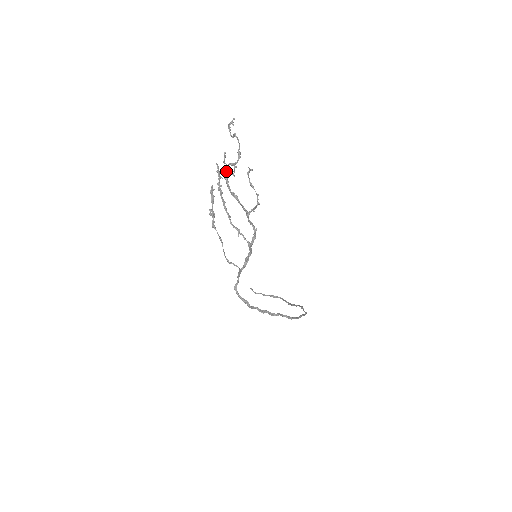
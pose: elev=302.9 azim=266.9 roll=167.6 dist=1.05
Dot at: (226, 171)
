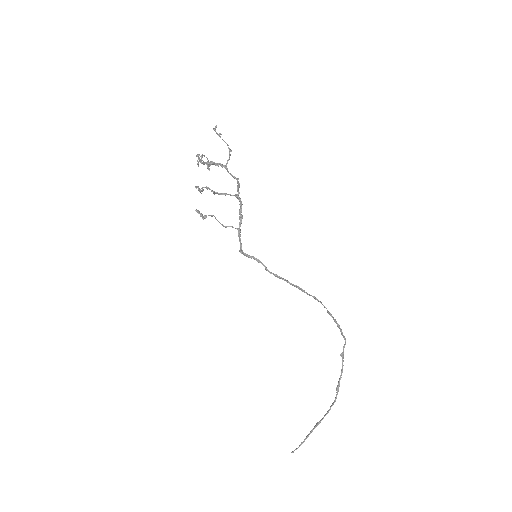
Dot at: (200, 161)
